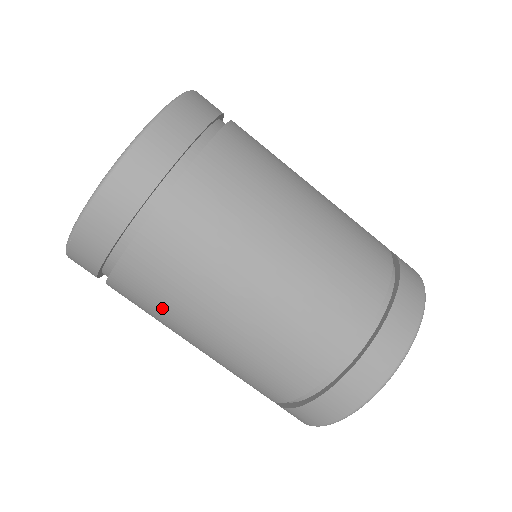
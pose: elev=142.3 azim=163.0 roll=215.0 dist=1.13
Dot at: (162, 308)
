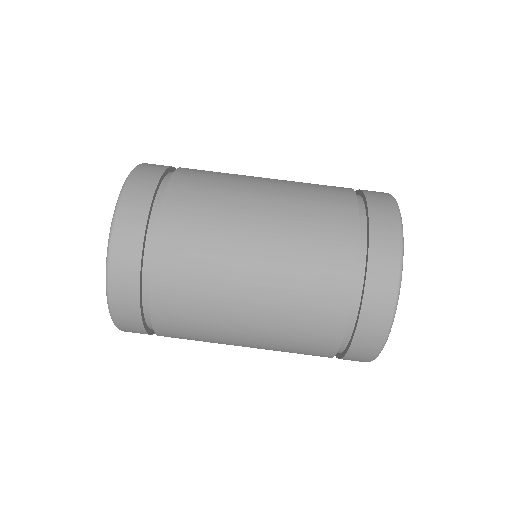
Dot at: (202, 338)
